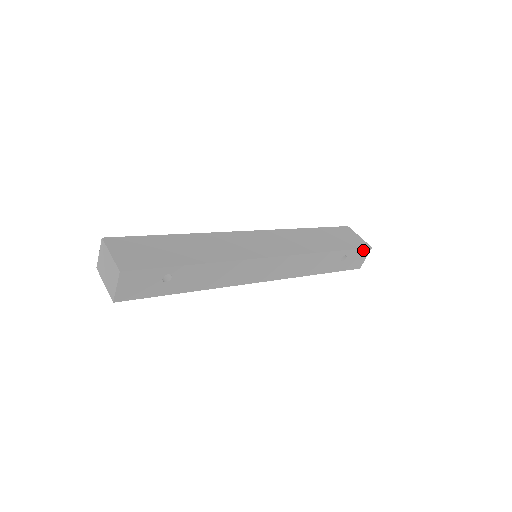
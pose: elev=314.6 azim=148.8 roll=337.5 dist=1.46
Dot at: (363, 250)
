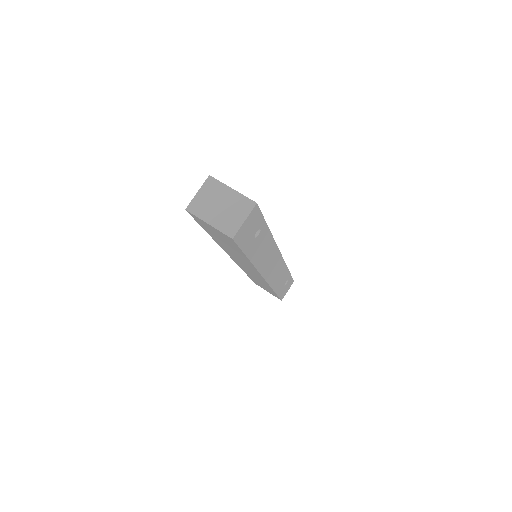
Dot at: (292, 281)
